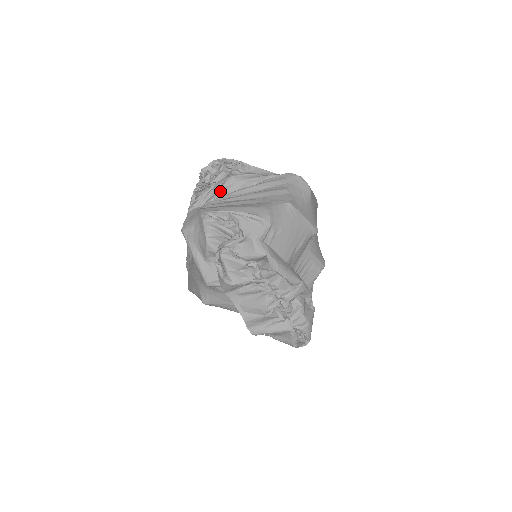
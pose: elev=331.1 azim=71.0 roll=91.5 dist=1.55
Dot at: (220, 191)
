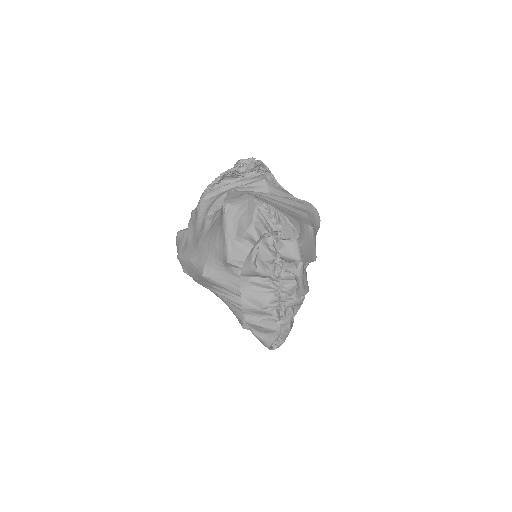
Dot at: (250, 186)
